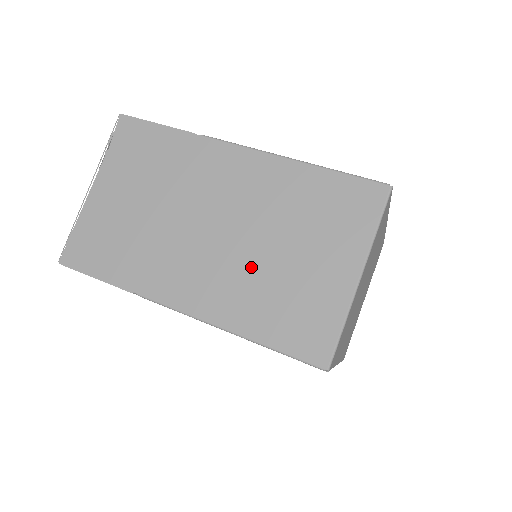
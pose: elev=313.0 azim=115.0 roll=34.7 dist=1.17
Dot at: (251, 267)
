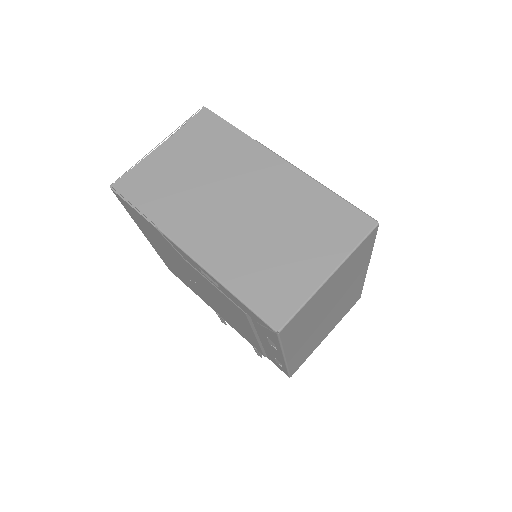
Dot at: (253, 240)
